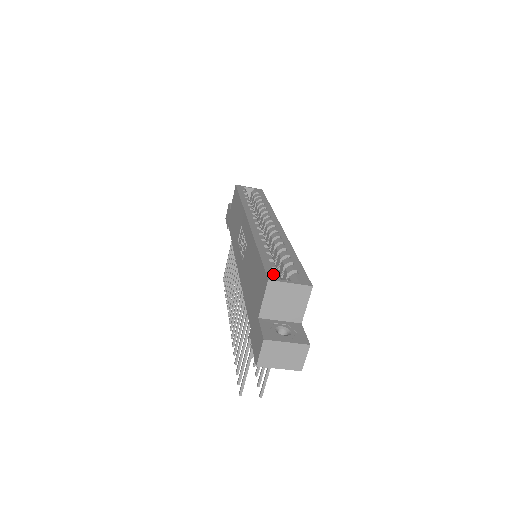
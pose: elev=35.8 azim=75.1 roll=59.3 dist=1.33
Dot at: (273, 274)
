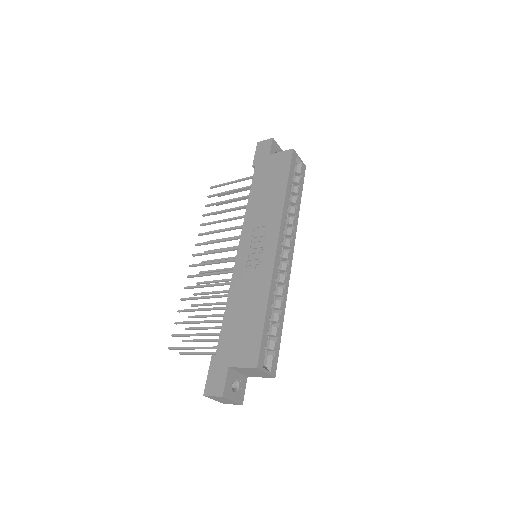
Dot at: (262, 358)
